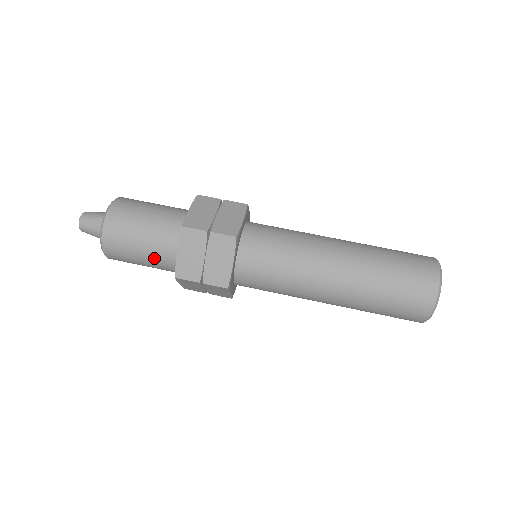
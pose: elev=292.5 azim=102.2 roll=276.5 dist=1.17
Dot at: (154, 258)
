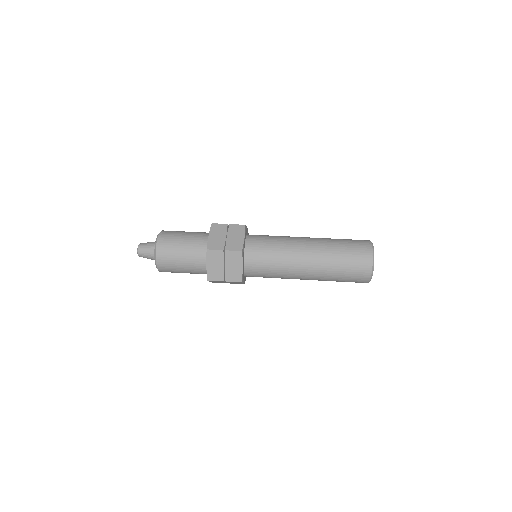
Dot at: (191, 269)
